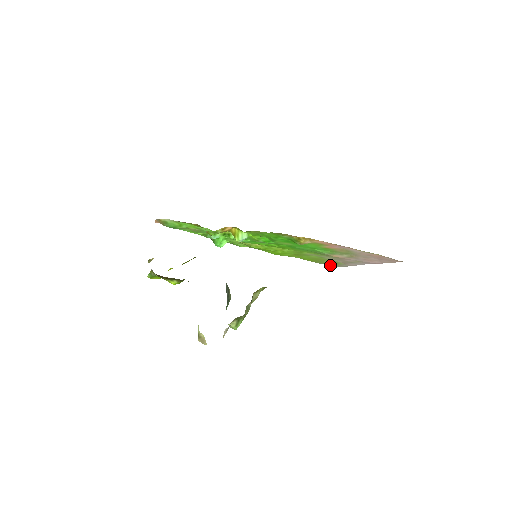
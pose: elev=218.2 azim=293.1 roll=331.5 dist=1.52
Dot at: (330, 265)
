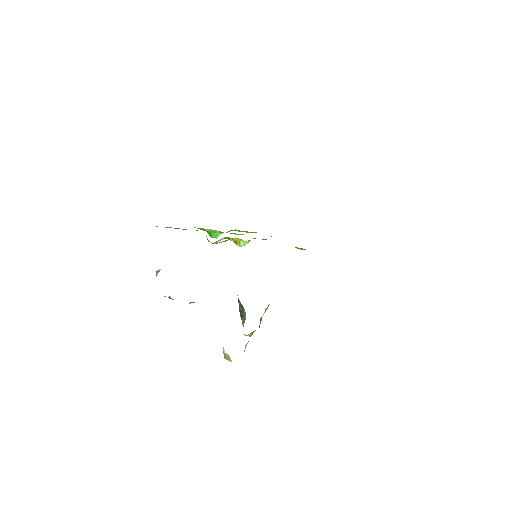
Dot at: occluded
